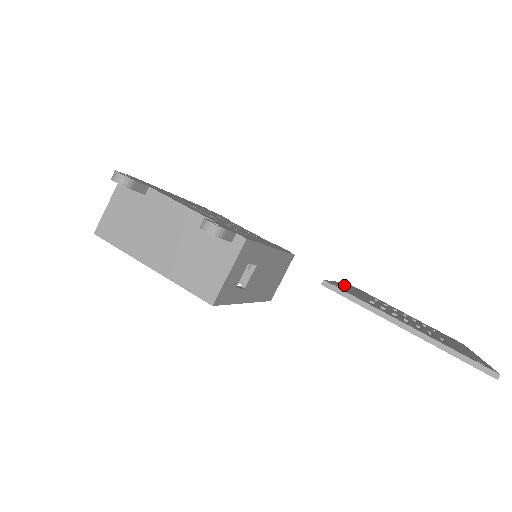
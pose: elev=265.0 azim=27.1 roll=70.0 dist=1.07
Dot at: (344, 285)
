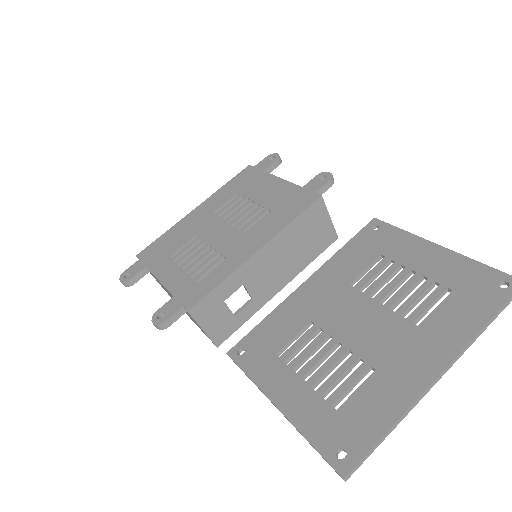
Dot at: (304, 290)
